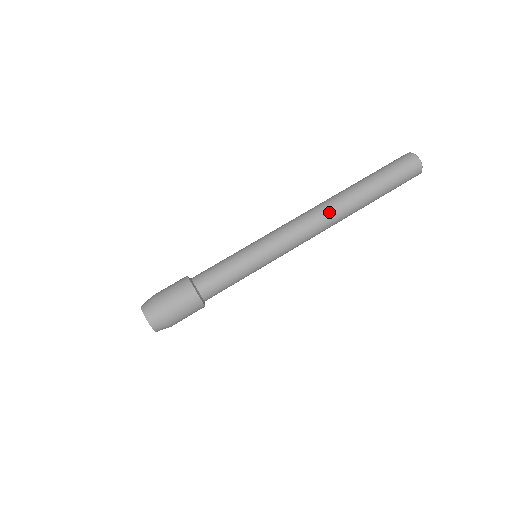
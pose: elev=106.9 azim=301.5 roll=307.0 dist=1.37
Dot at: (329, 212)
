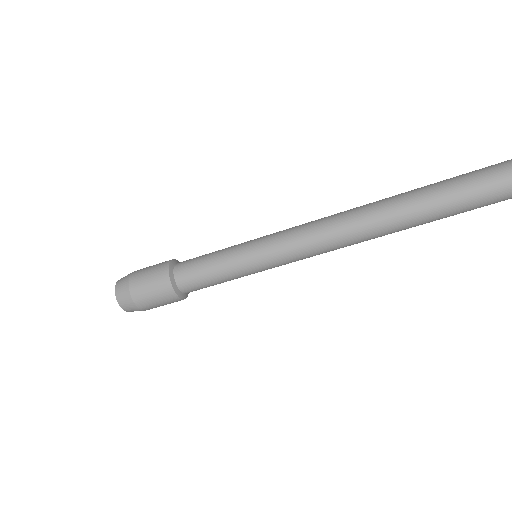
Dot at: (362, 231)
